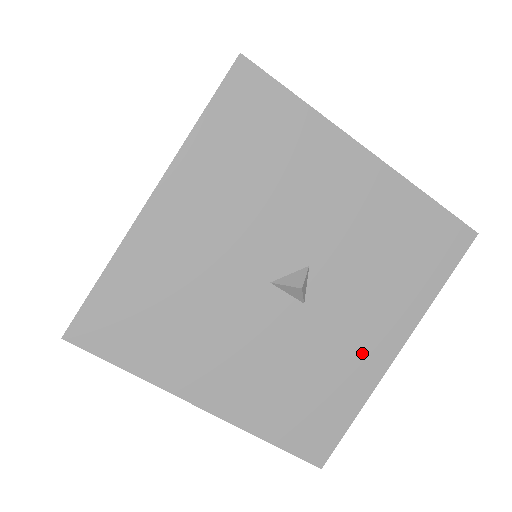
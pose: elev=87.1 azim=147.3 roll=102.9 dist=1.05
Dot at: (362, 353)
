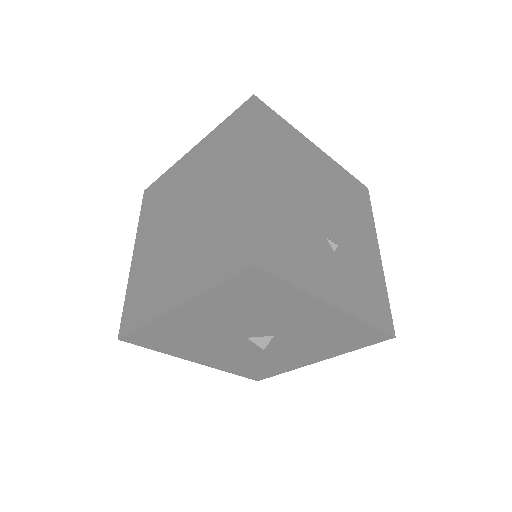
Dot at: (296, 360)
